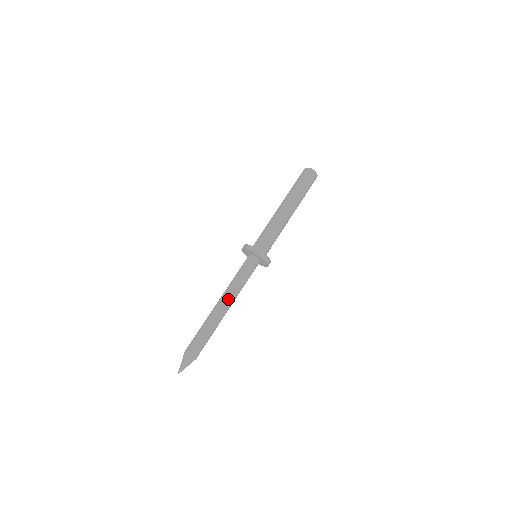
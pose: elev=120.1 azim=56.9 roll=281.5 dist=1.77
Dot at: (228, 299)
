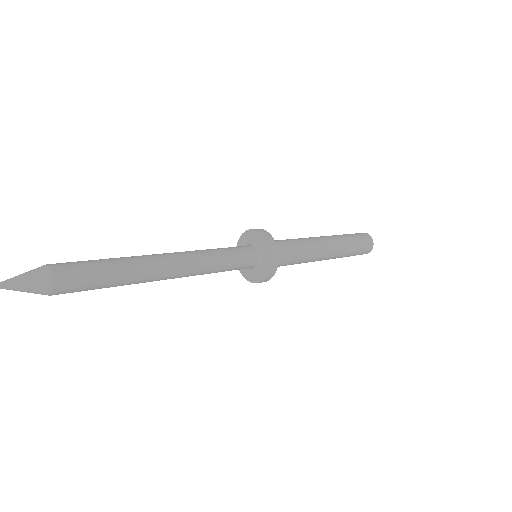
Dot at: (183, 255)
